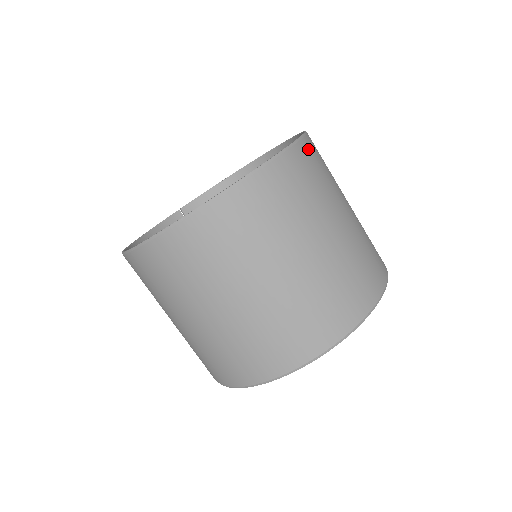
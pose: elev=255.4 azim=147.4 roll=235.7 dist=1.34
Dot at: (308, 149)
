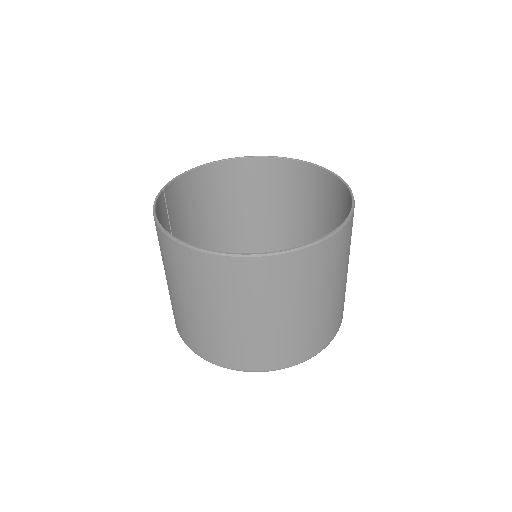
Dot at: occluded
